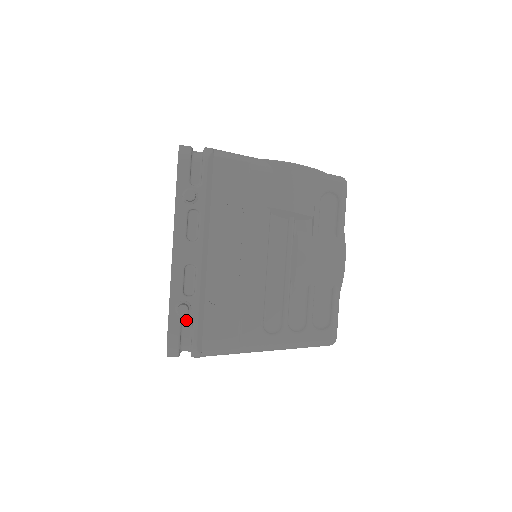
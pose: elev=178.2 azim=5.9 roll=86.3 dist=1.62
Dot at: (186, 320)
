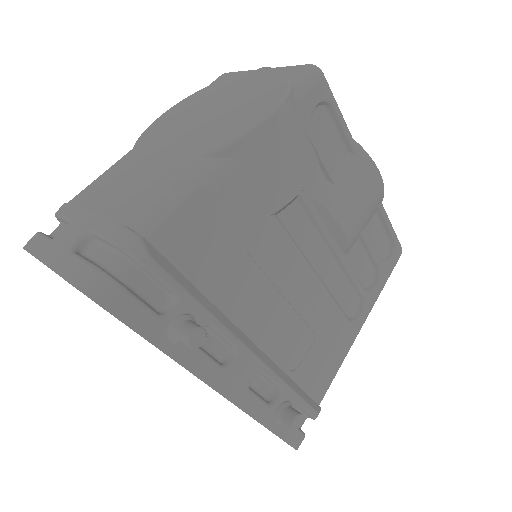
Dot at: occluded
